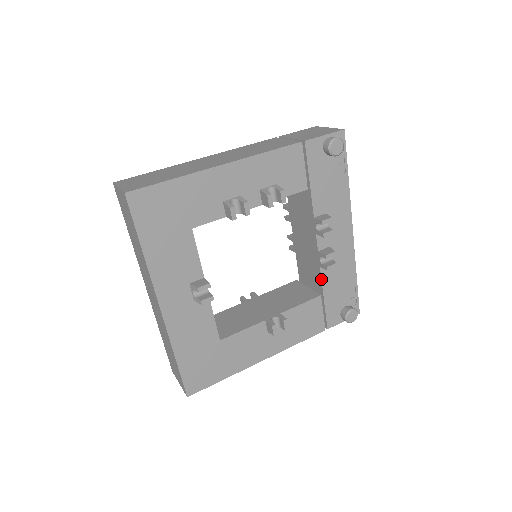
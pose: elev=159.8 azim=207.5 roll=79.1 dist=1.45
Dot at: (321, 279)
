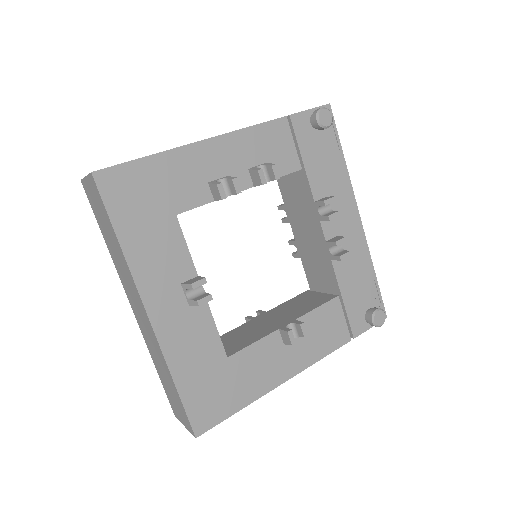
Dot at: (335, 275)
